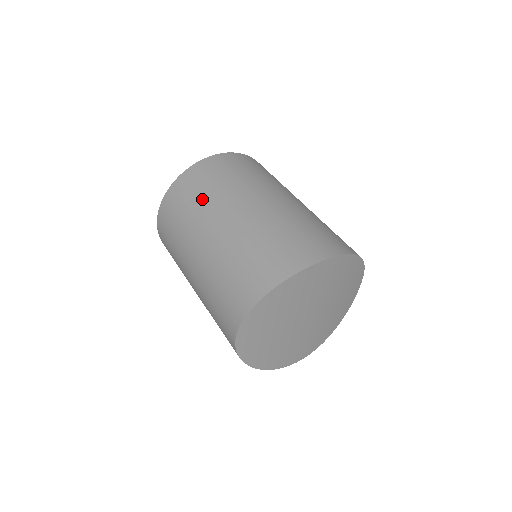
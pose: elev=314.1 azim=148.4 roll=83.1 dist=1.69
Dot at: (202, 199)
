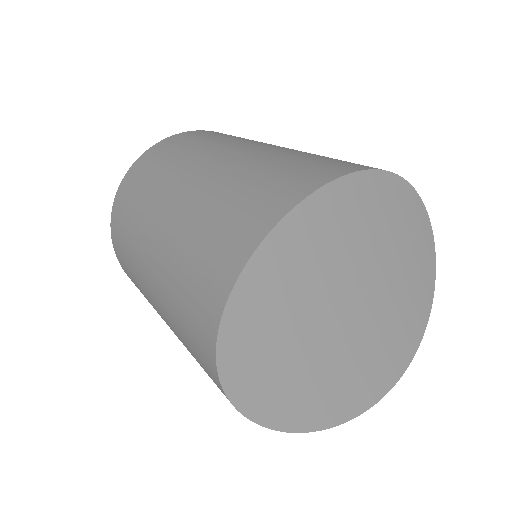
Dot at: (134, 215)
